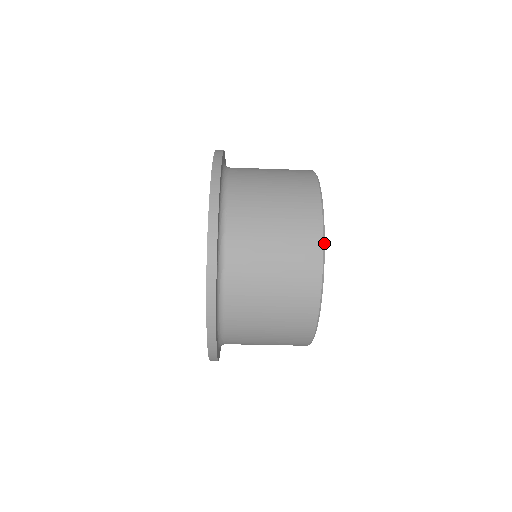
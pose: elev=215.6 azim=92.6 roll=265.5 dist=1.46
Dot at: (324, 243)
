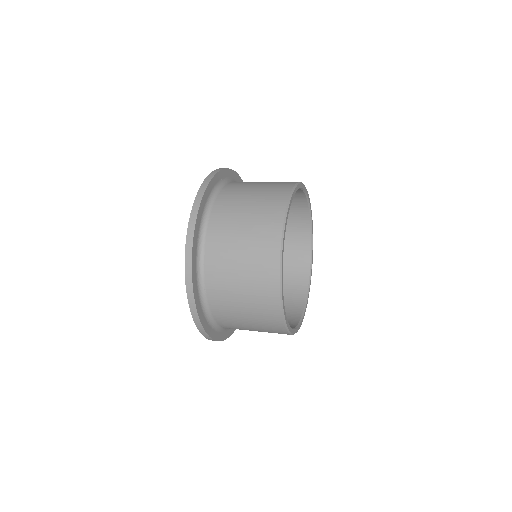
Dot at: (284, 230)
